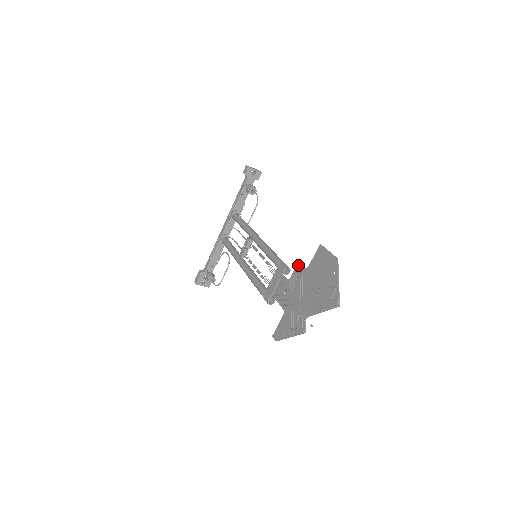
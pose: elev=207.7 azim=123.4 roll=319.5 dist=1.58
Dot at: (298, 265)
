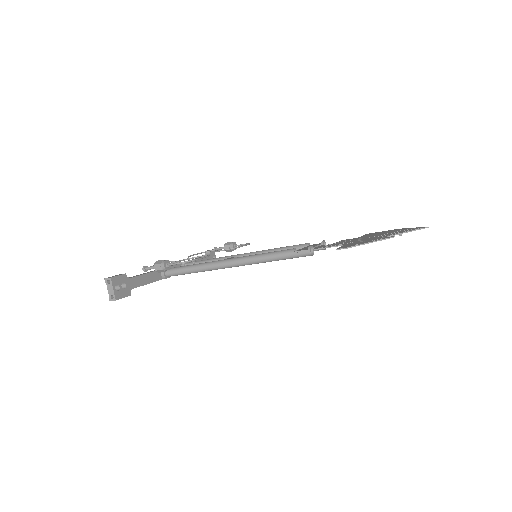
Dot at: (343, 240)
